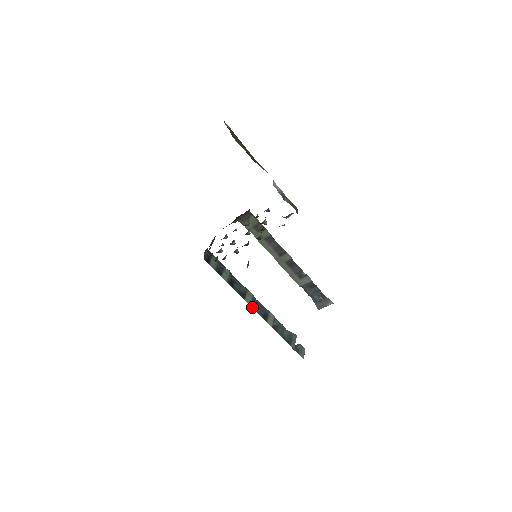
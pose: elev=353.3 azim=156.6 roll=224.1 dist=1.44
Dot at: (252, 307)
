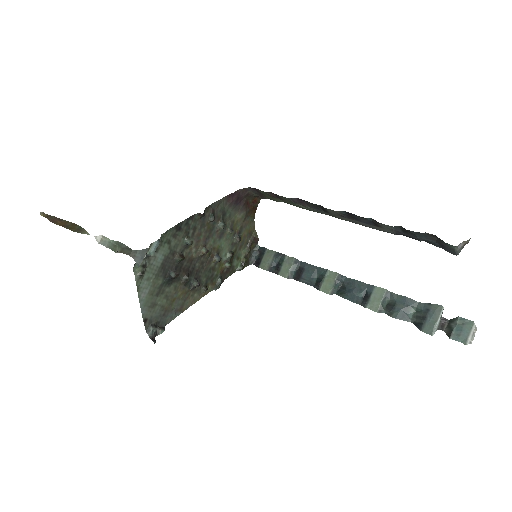
Dot at: (338, 293)
